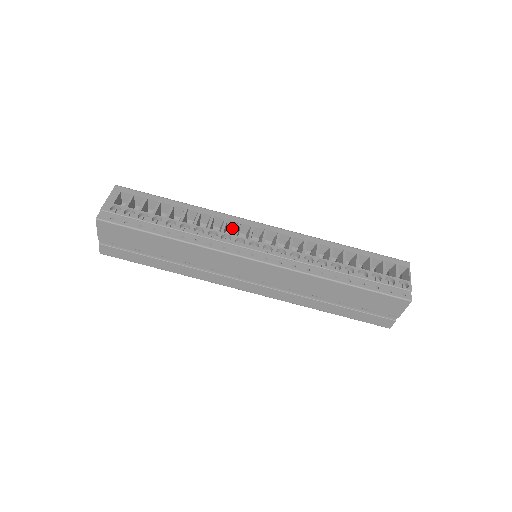
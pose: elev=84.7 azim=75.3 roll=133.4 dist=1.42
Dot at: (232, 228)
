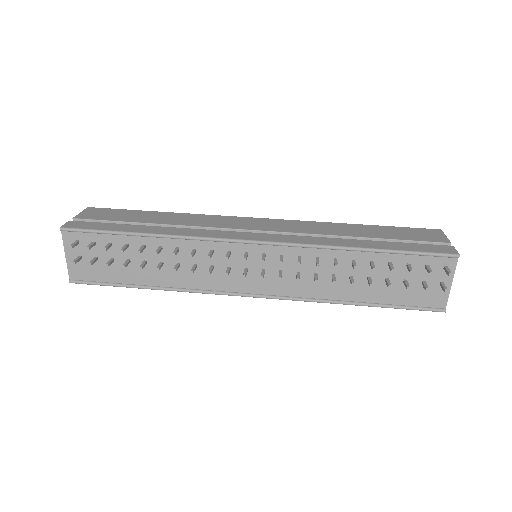
Dot at: occluded
